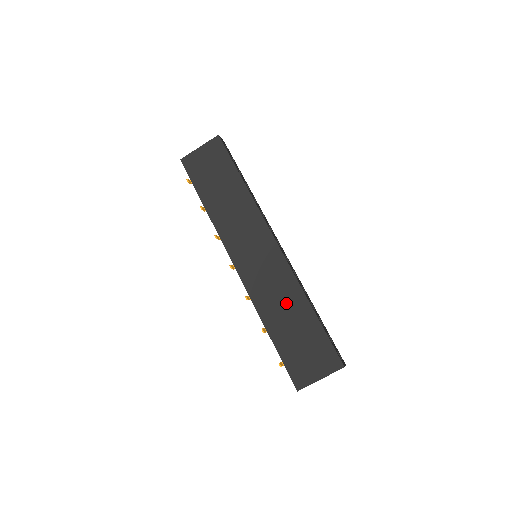
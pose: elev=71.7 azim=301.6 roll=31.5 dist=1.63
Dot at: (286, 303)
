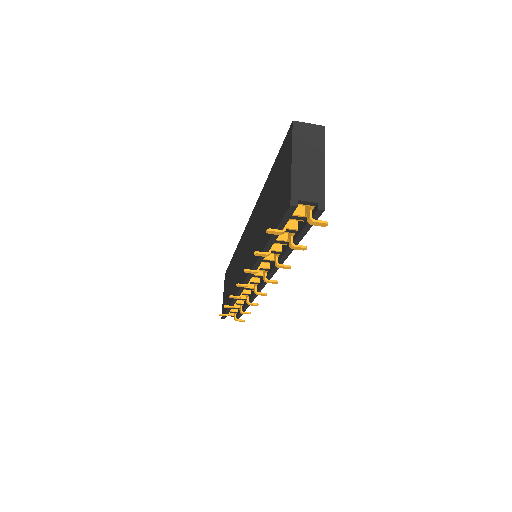
Dot at: (260, 217)
